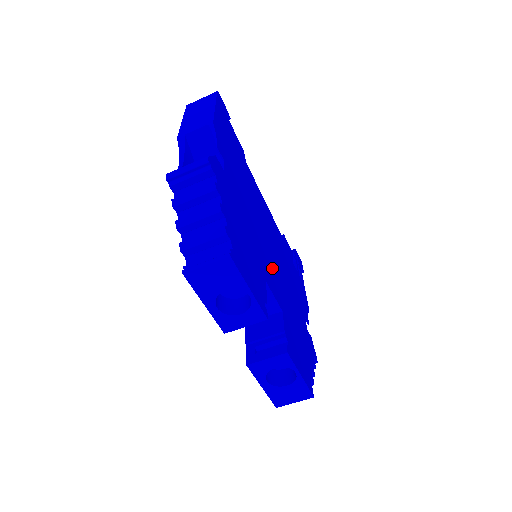
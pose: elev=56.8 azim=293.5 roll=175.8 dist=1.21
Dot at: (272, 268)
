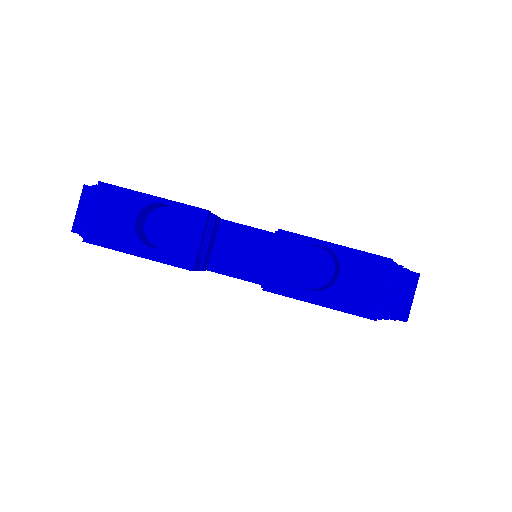
Dot at: occluded
